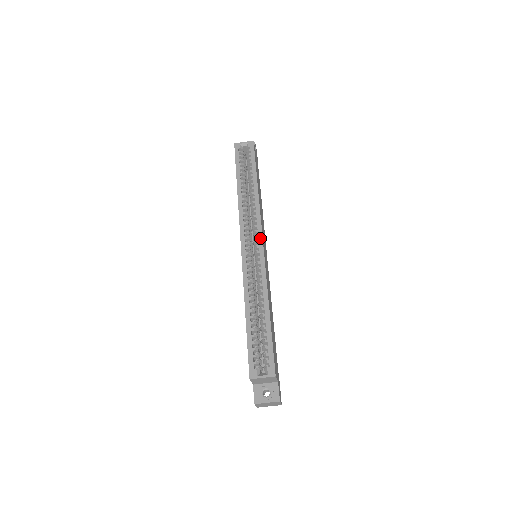
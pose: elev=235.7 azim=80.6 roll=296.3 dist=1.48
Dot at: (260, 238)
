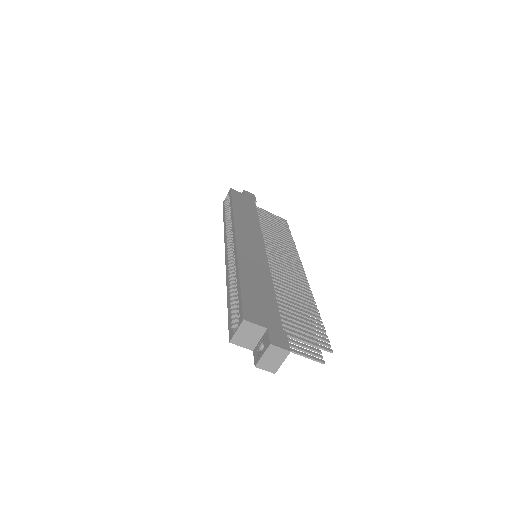
Dot at: (234, 236)
